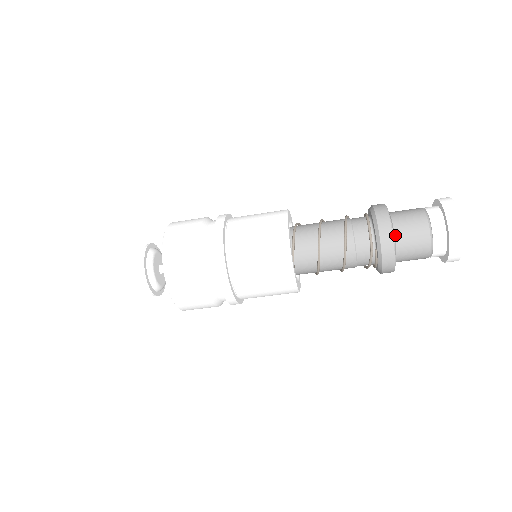
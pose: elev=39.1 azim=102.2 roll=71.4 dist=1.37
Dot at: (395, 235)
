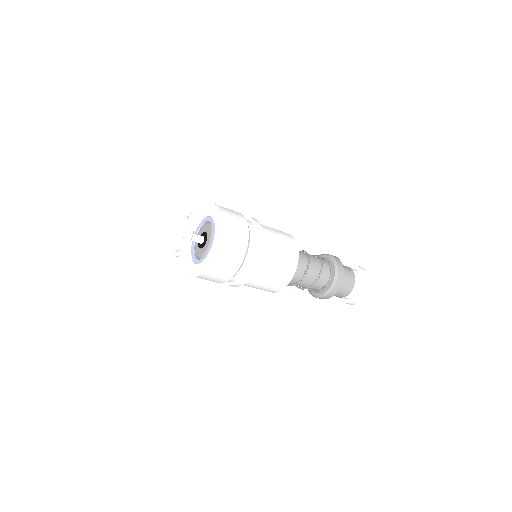
Dot at: occluded
